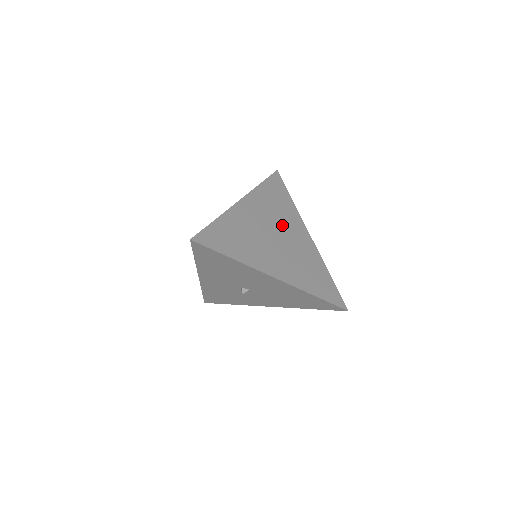
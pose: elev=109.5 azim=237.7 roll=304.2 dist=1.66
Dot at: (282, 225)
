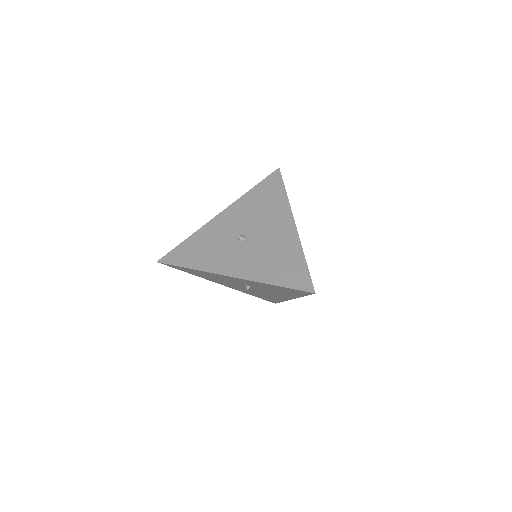
Dot at: occluded
